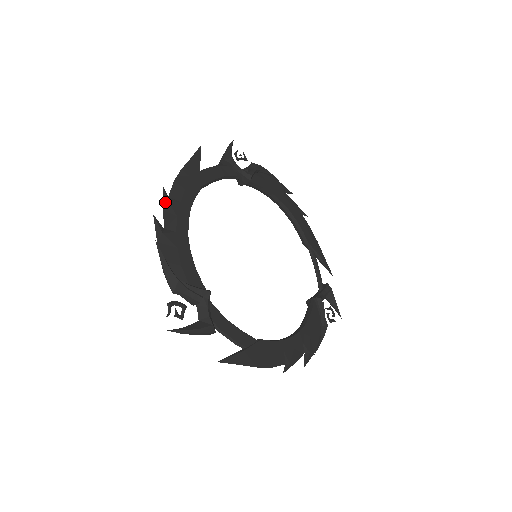
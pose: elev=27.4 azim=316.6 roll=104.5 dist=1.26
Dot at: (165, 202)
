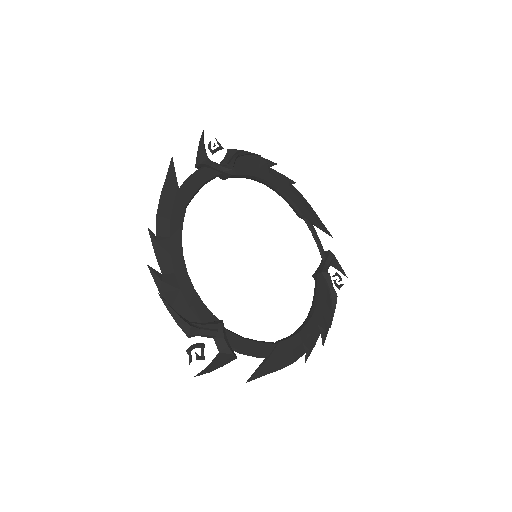
Dot at: (155, 244)
